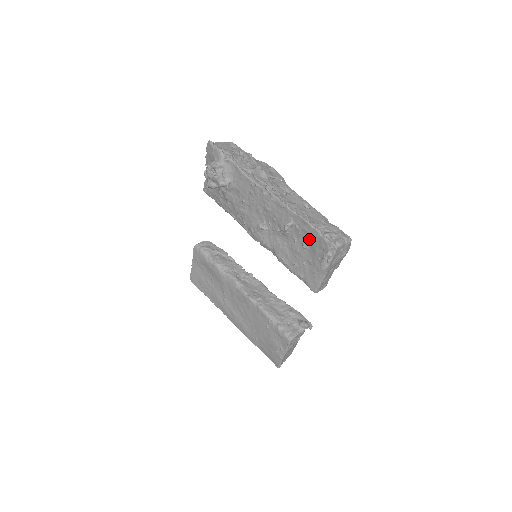
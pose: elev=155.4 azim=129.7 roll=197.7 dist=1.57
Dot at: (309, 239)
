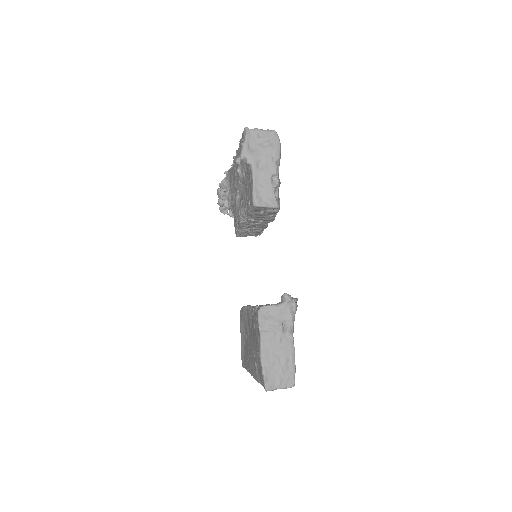
Dot at: occluded
